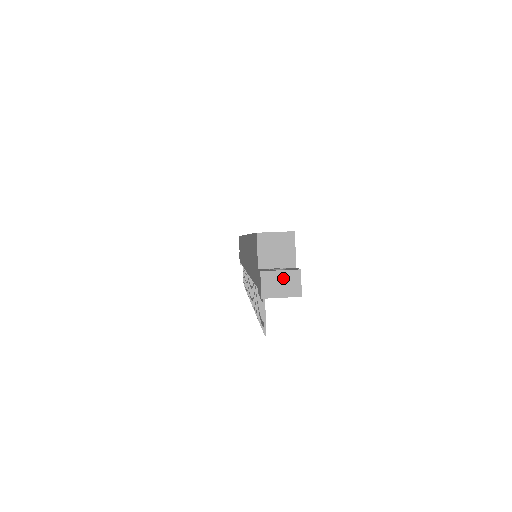
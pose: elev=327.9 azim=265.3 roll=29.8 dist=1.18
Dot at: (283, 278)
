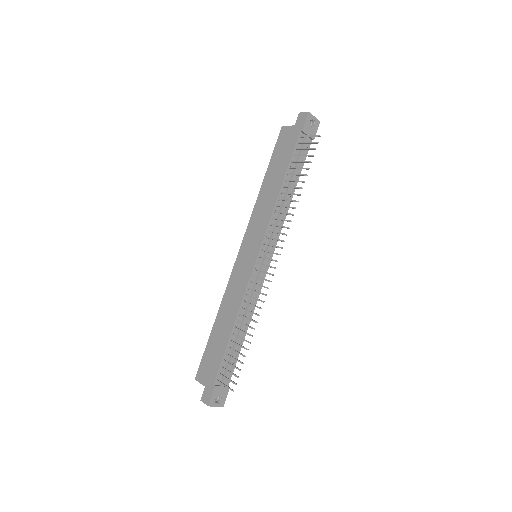
Dot at: occluded
